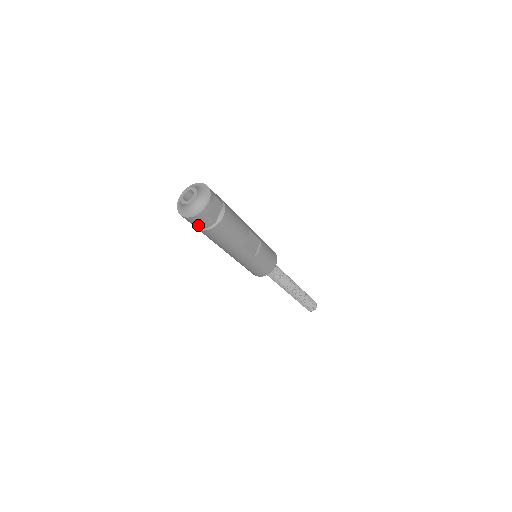
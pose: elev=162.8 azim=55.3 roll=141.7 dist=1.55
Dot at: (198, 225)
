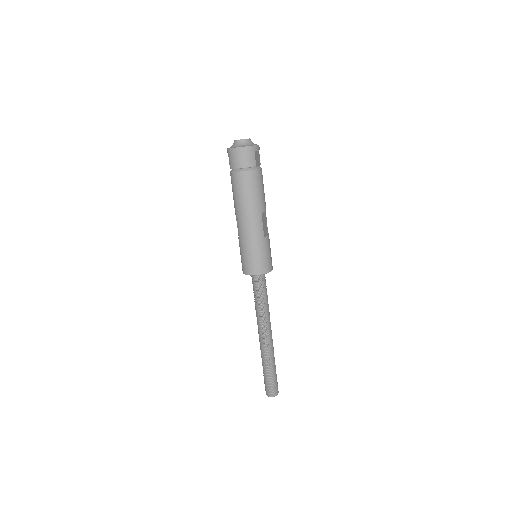
Dot at: (243, 161)
